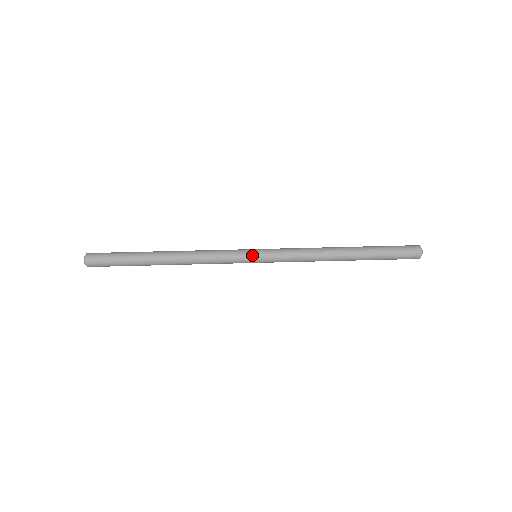
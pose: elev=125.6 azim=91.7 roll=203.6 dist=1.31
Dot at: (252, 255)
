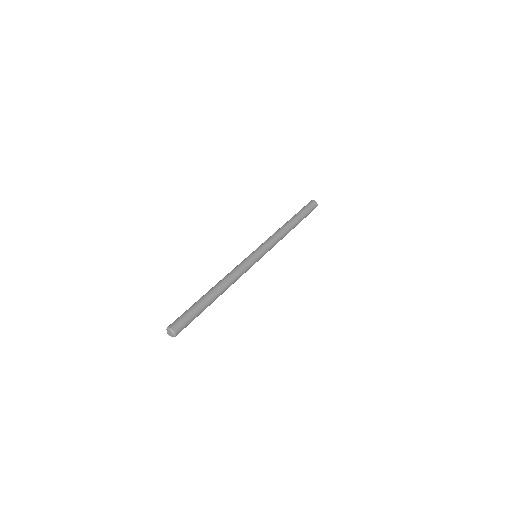
Dot at: (257, 255)
